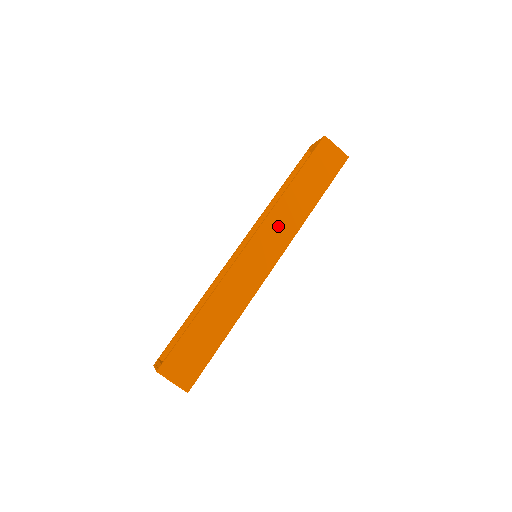
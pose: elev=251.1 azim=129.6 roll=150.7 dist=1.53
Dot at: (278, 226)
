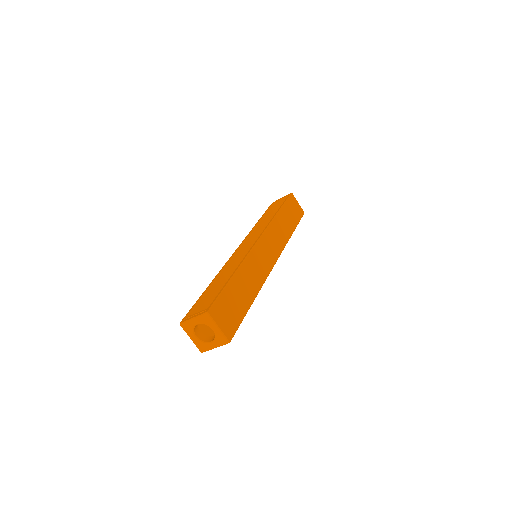
Dot at: (275, 235)
